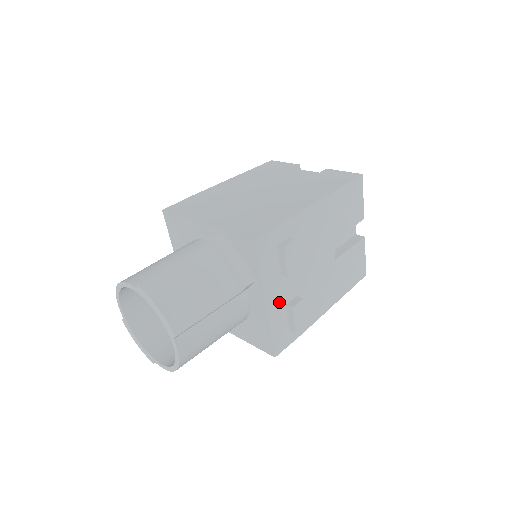
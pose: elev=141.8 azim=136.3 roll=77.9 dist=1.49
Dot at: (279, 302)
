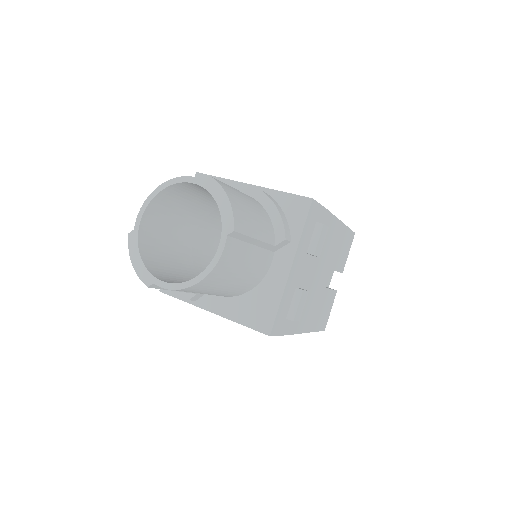
Dot at: (295, 279)
